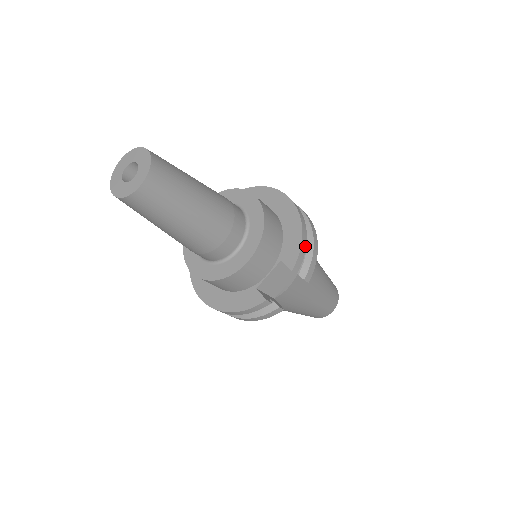
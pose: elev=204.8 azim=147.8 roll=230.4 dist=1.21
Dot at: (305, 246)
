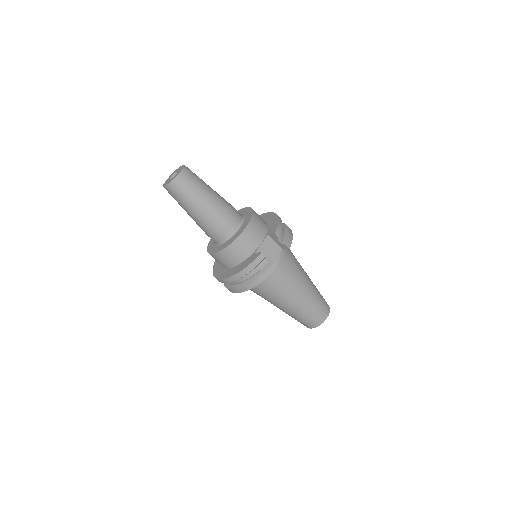
Dot at: (282, 225)
